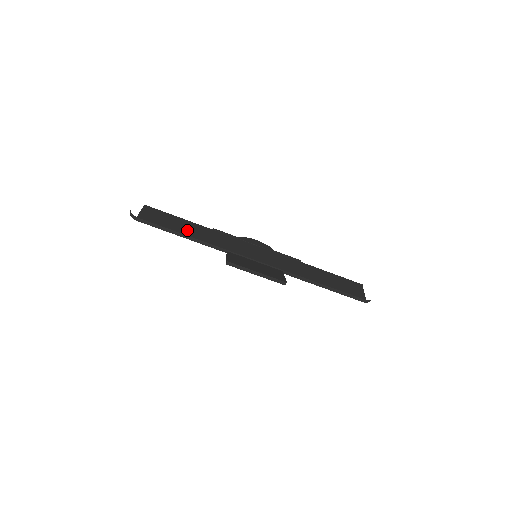
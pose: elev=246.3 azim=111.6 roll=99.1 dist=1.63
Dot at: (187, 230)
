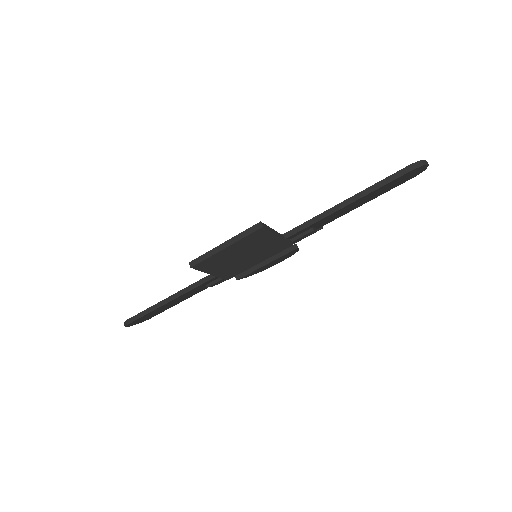
Dot at: occluded
